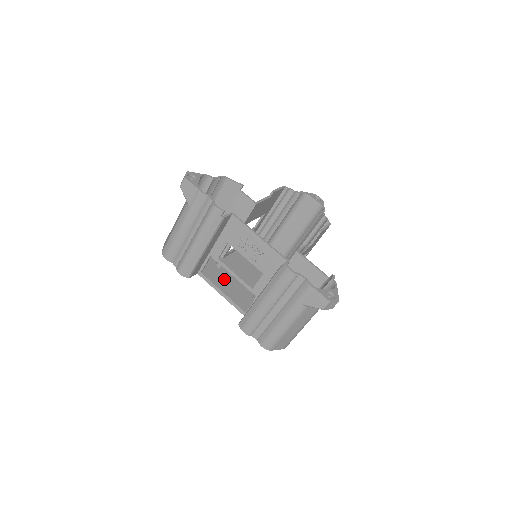
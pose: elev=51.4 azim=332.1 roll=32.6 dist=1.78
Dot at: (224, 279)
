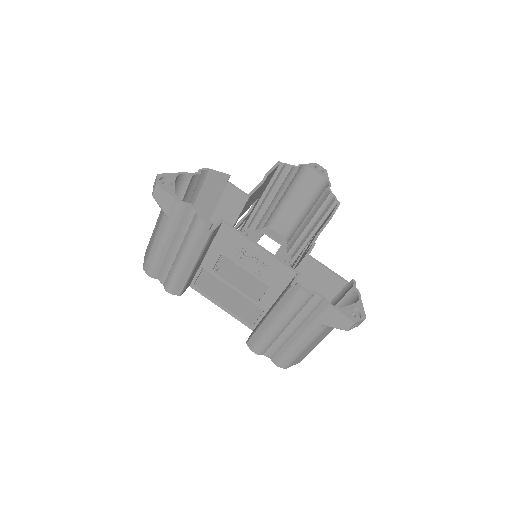
Dot at: (222, 286)
